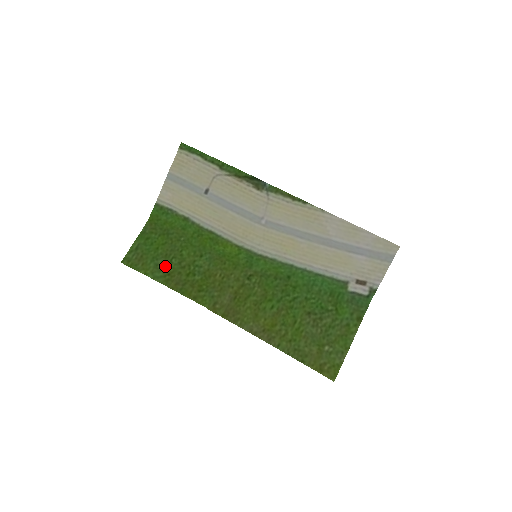
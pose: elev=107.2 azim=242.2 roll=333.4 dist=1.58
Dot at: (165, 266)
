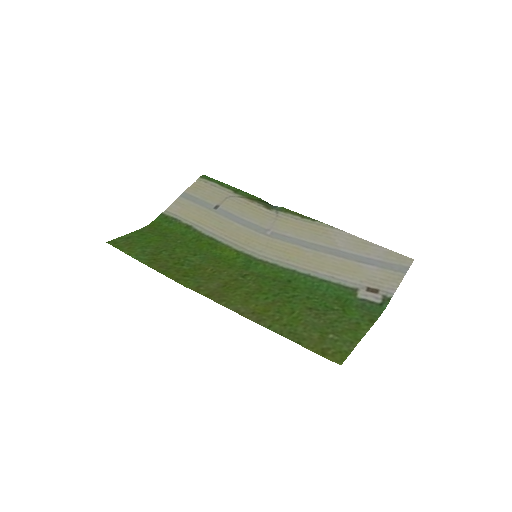
Dot at: (153, 254)
